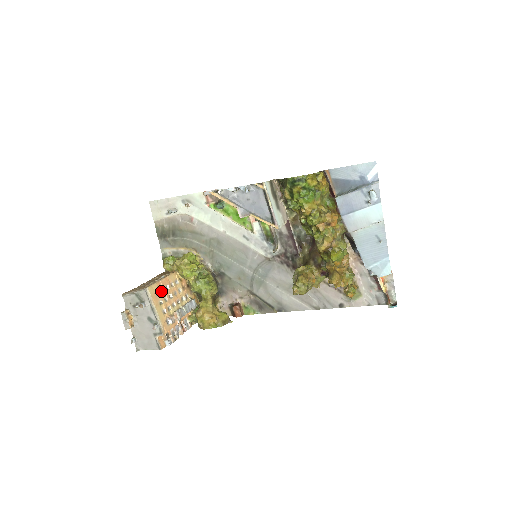
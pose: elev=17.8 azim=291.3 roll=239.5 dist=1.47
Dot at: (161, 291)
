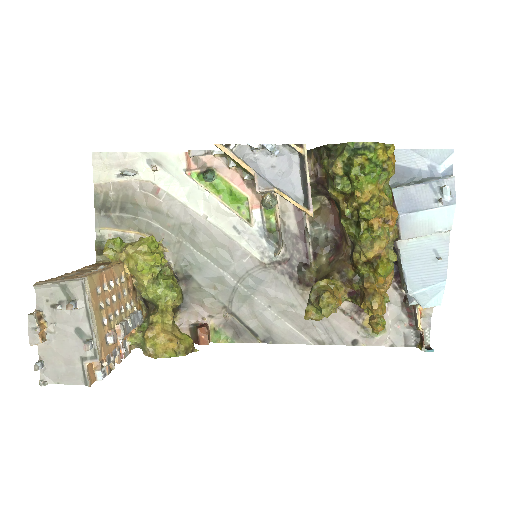
Dot at: (102, 288)
